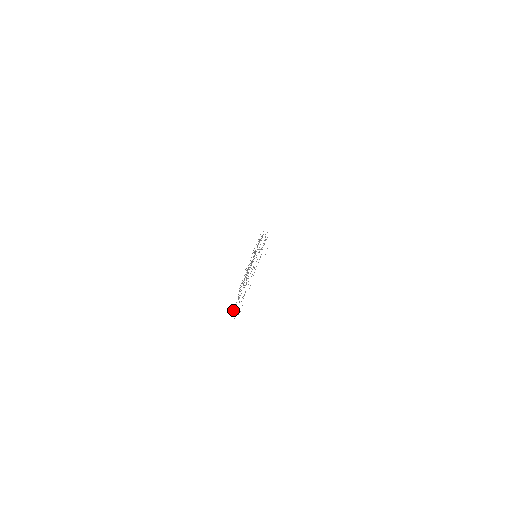
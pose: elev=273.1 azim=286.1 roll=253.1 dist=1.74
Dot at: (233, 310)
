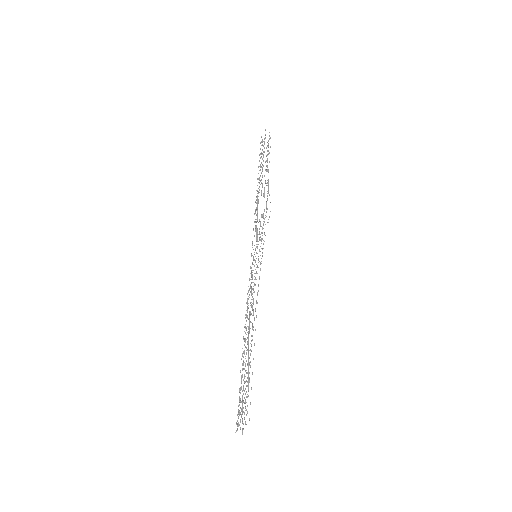
Dot at: occluded
